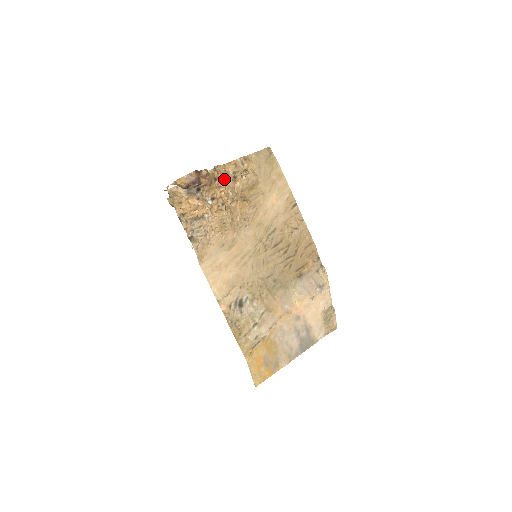
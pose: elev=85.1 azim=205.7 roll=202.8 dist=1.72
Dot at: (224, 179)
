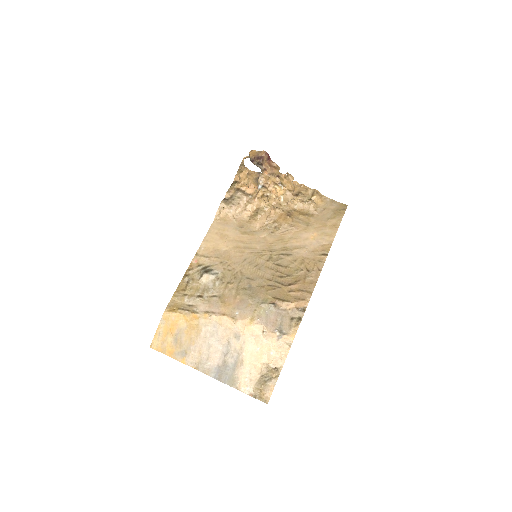
Dot at: (286, 186)
